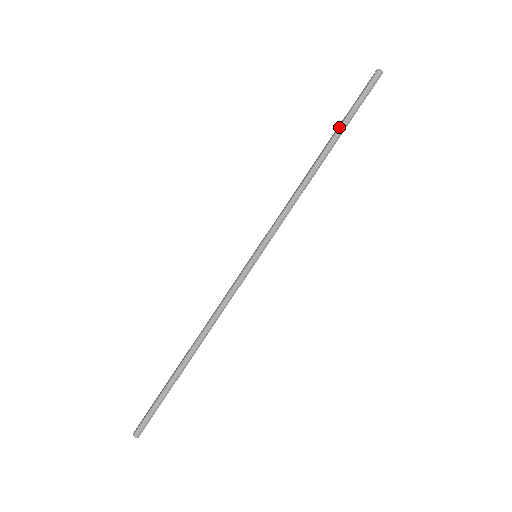
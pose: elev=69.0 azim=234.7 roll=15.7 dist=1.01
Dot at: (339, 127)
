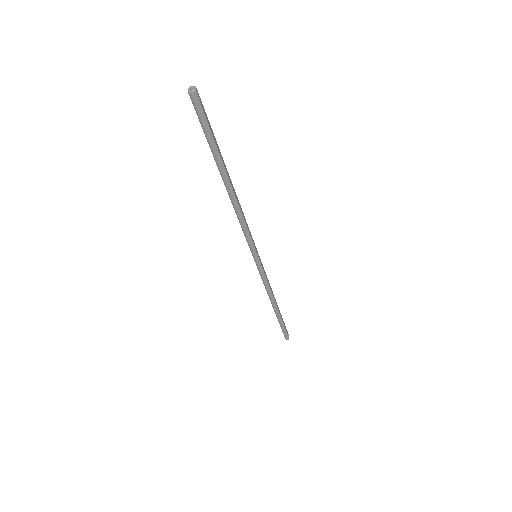
Dot at: occluded
